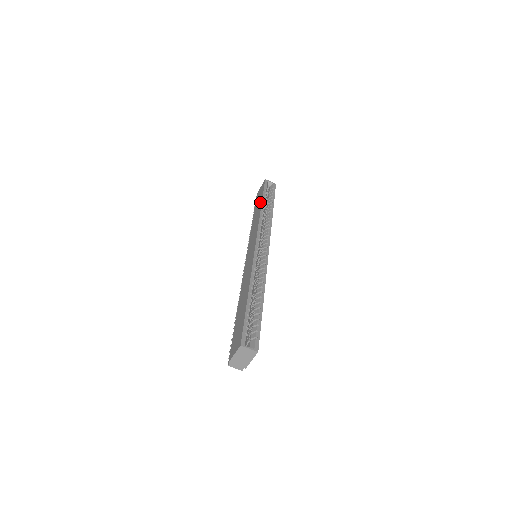
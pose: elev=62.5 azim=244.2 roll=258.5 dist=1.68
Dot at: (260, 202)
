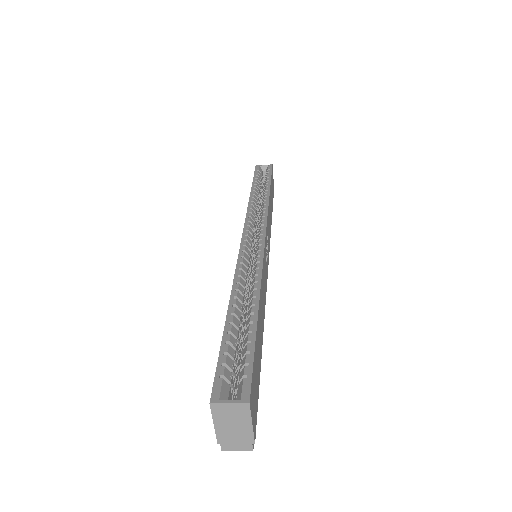
Dot at: occluded
